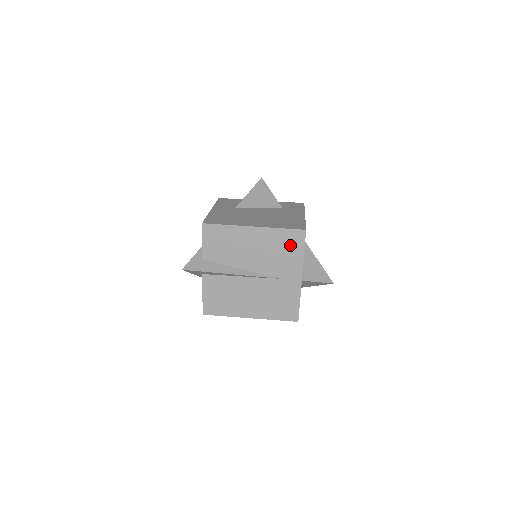
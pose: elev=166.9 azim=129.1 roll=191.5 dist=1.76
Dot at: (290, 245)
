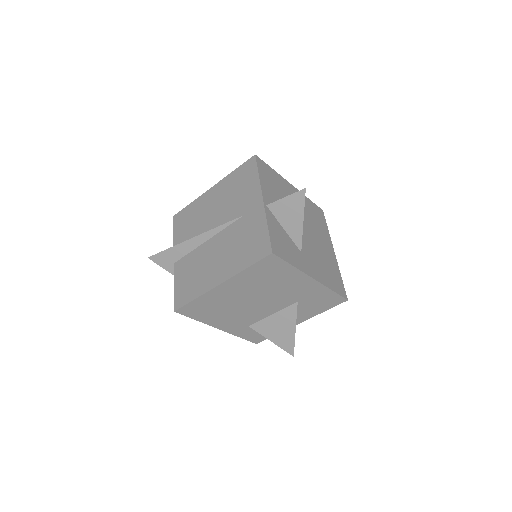
Dot at: (244, 178)
